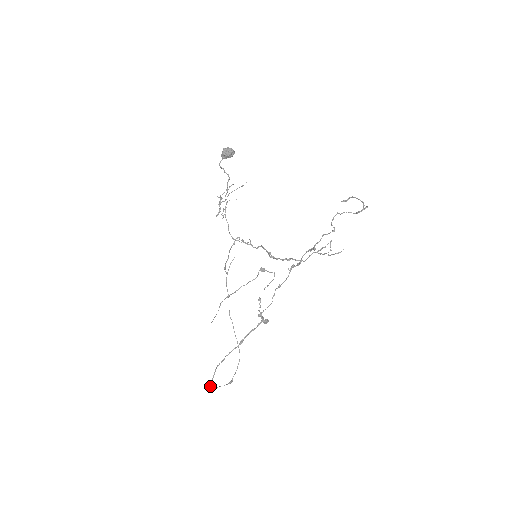
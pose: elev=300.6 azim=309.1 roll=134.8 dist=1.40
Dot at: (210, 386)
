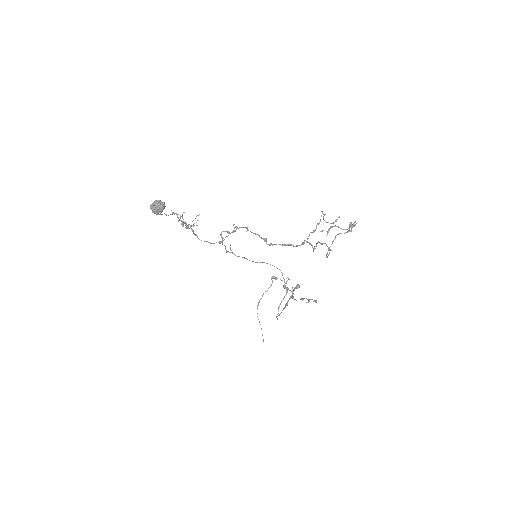
Dot at: occluded
